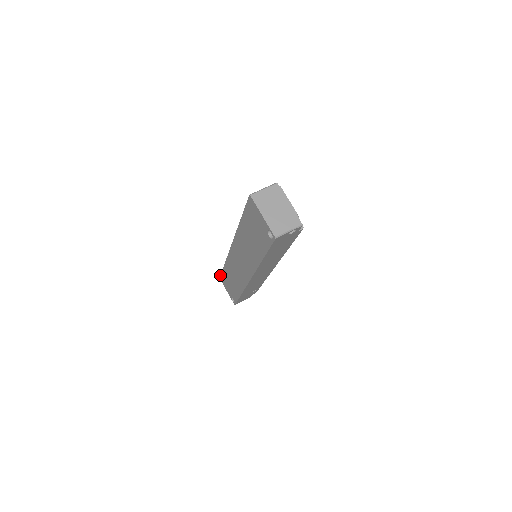
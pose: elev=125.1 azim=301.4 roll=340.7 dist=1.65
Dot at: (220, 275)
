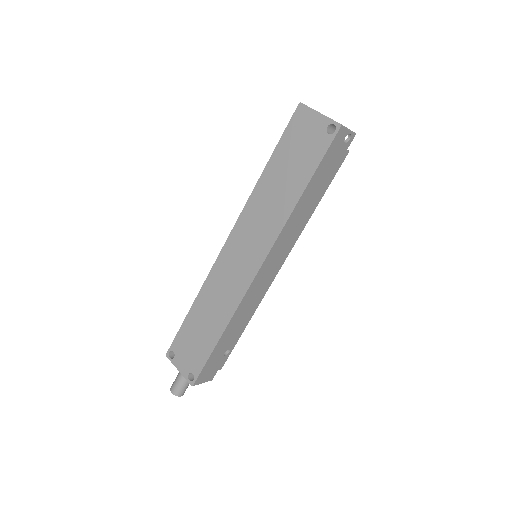
Dot at: occluded
